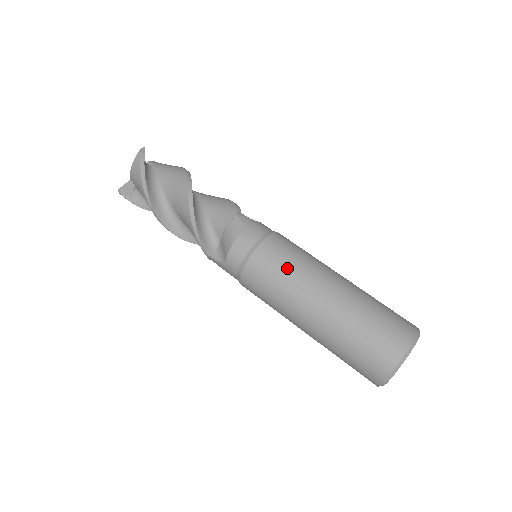
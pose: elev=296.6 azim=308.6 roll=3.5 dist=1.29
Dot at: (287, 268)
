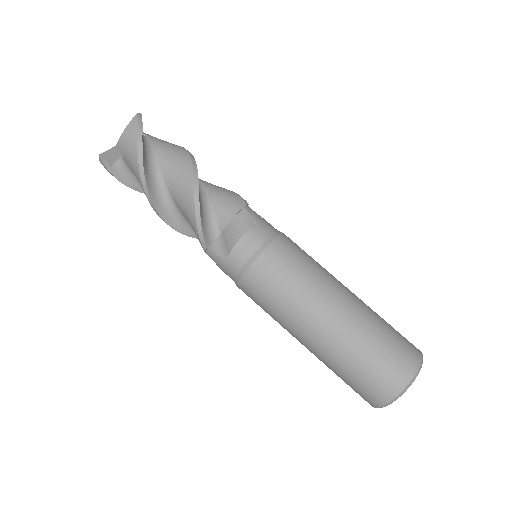
Dot at: (300, 272)
